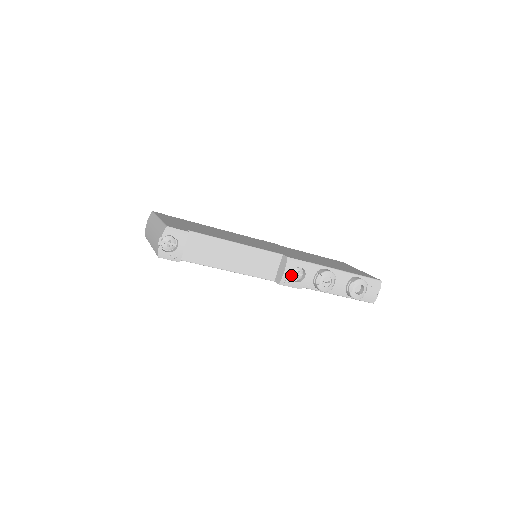
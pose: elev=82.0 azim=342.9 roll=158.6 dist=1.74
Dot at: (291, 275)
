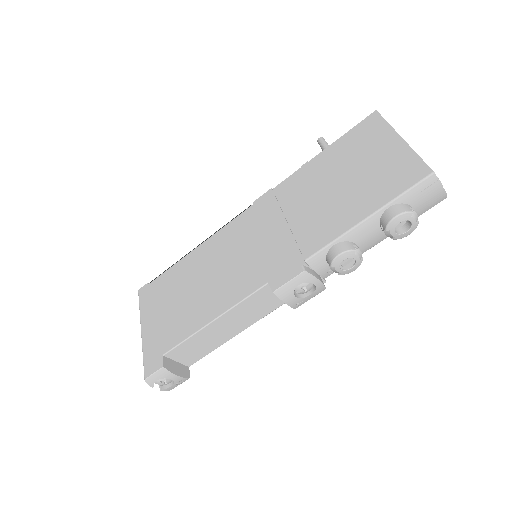
Dot at: (298, 294)
